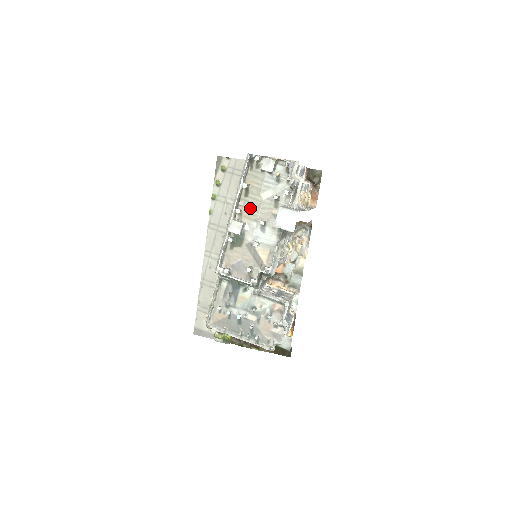
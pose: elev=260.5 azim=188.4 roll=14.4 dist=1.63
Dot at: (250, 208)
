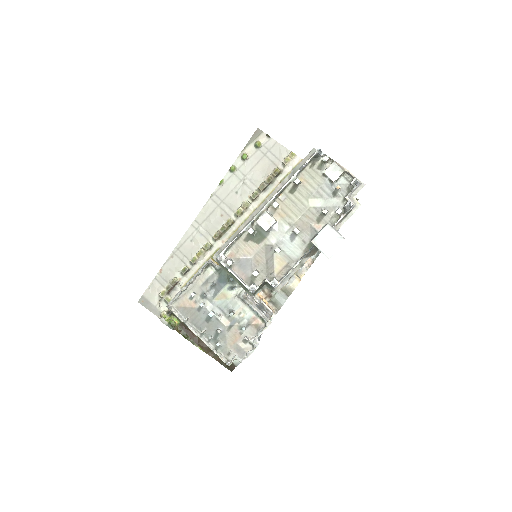
Dot at: (290, 208)
